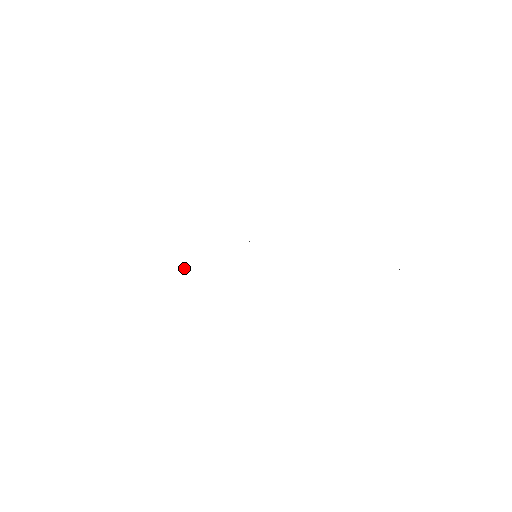
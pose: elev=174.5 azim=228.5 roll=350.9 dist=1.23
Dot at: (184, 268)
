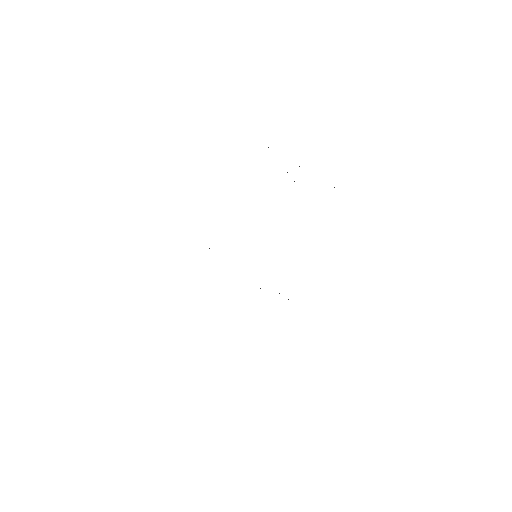
Dot at: occluded
